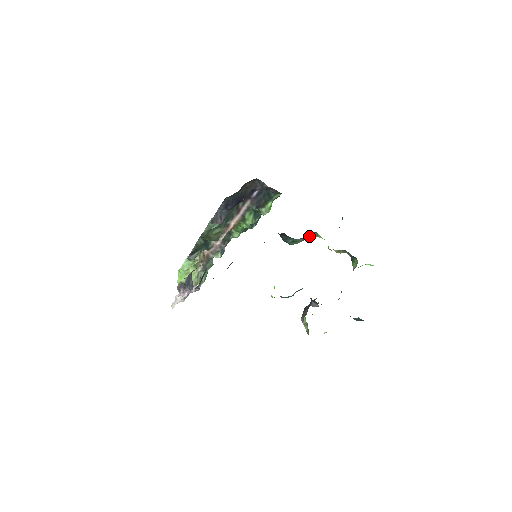
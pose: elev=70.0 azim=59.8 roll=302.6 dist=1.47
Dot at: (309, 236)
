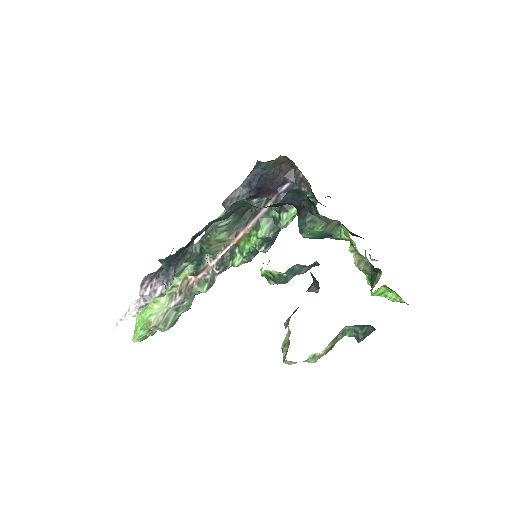
Dot at: (331, 229)
